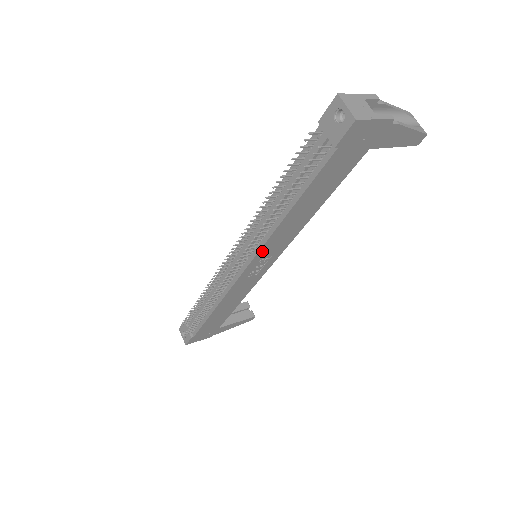
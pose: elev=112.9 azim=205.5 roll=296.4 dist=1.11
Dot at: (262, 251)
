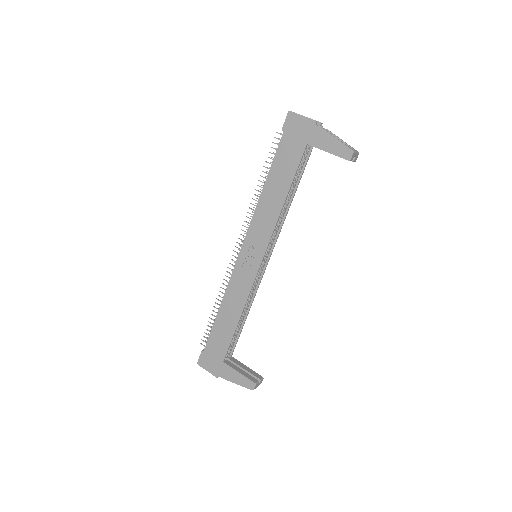
Dot at: (251, 231)
